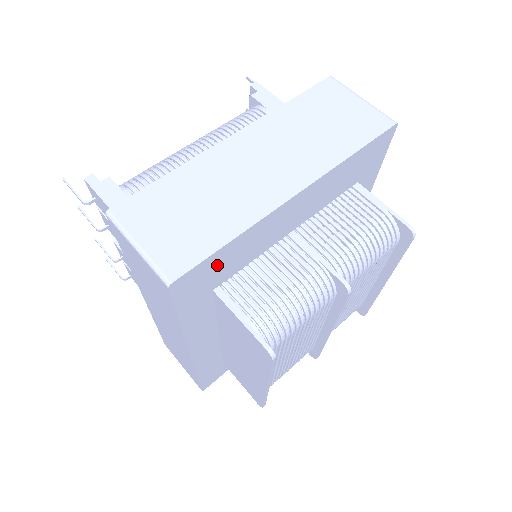
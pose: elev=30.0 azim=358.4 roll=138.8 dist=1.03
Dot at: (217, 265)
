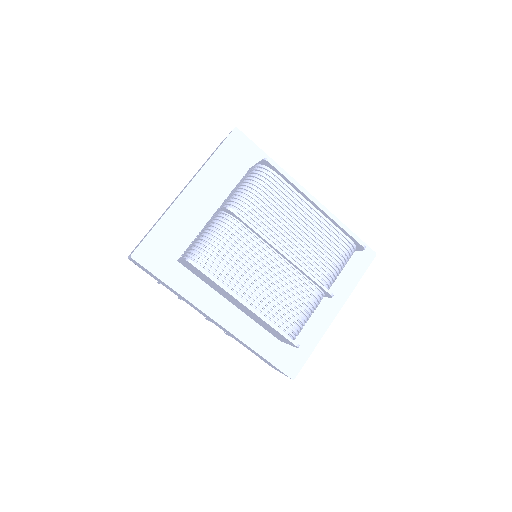
Dot at: (161, 242)
